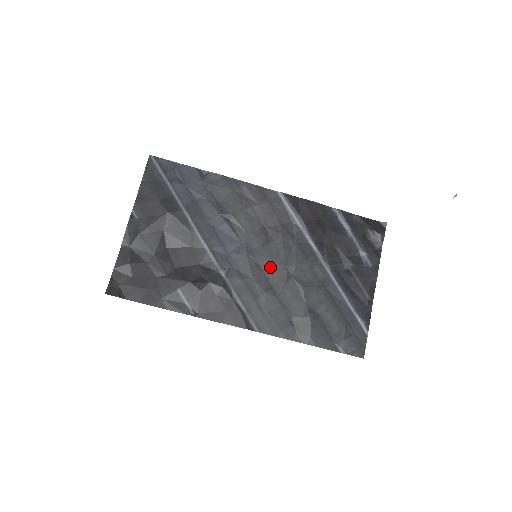
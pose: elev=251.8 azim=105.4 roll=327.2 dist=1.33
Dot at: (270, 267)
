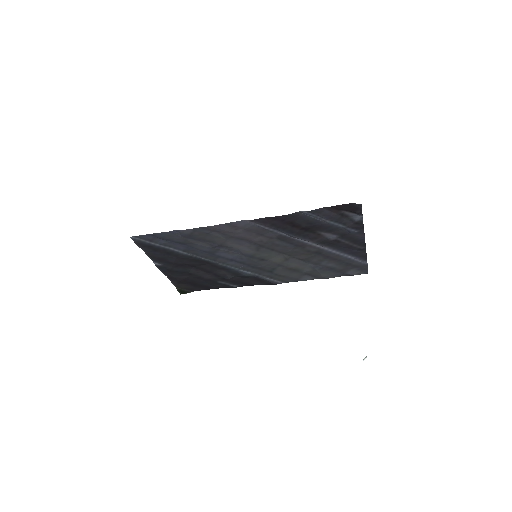
Dot at: (271, 257)
